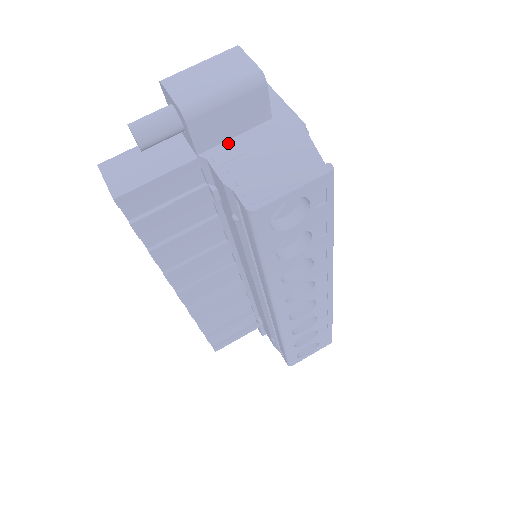
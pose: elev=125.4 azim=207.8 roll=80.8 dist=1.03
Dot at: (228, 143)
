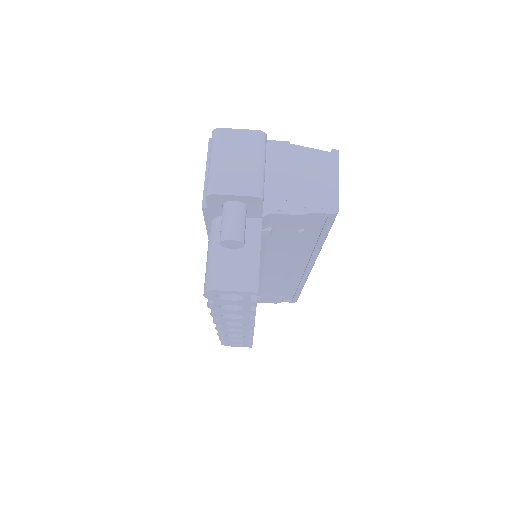
Dot at: (267, 193)
